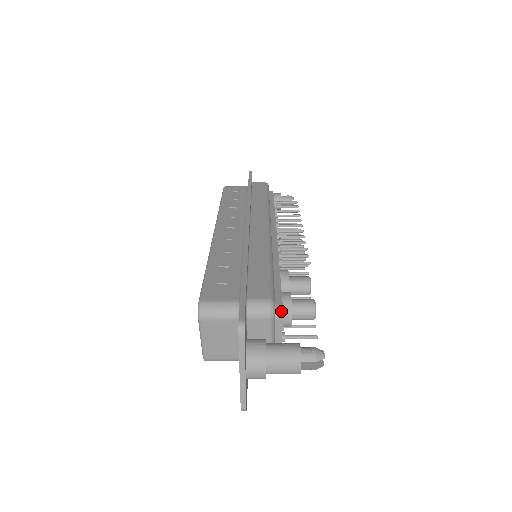
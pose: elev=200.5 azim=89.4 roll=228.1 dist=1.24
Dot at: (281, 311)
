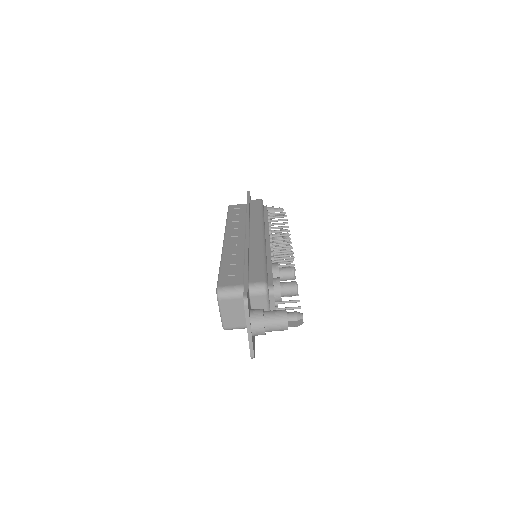
Dot at: (273, 290)
